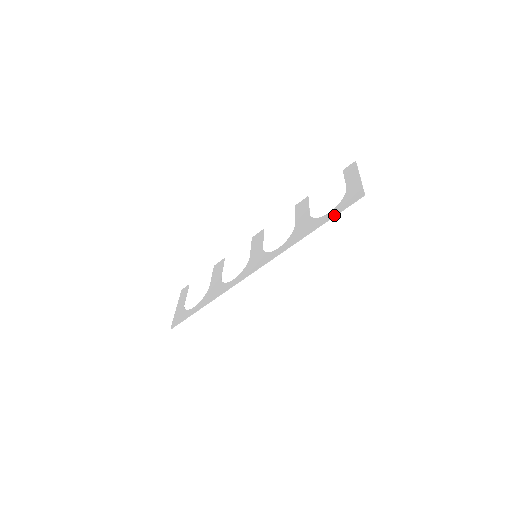
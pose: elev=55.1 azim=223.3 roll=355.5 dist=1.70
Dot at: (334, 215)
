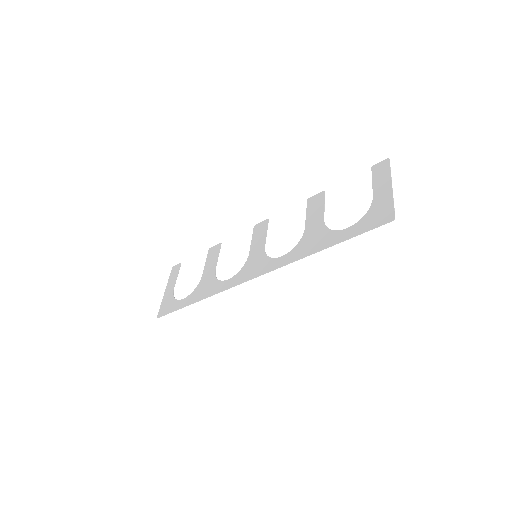
Dot at: (353, 235)
